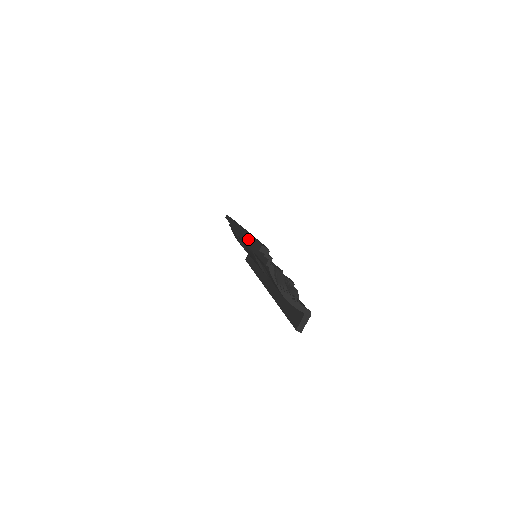
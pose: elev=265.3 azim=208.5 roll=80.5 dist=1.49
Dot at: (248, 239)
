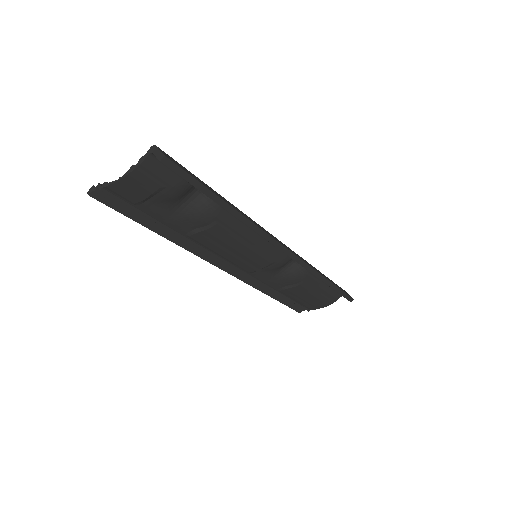
Dot at: occluded
